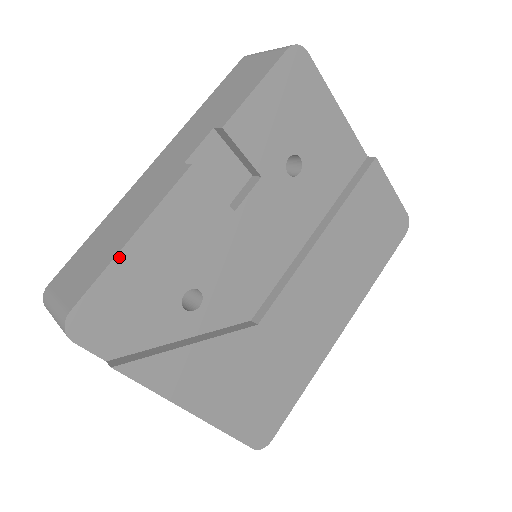
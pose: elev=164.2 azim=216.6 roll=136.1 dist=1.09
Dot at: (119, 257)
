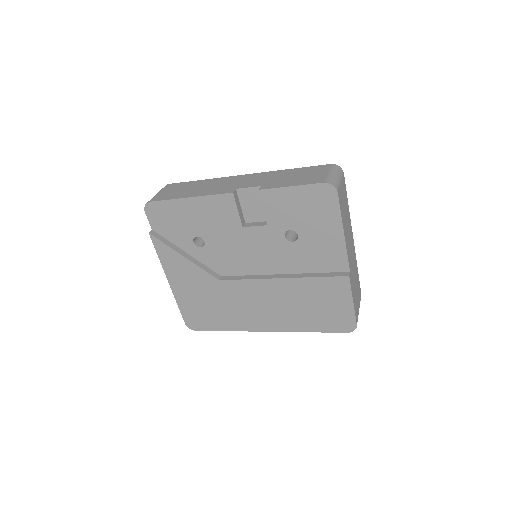
Dot at: (179, 200)
